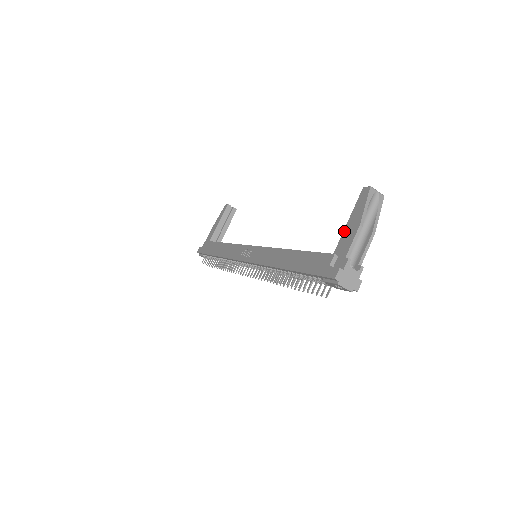
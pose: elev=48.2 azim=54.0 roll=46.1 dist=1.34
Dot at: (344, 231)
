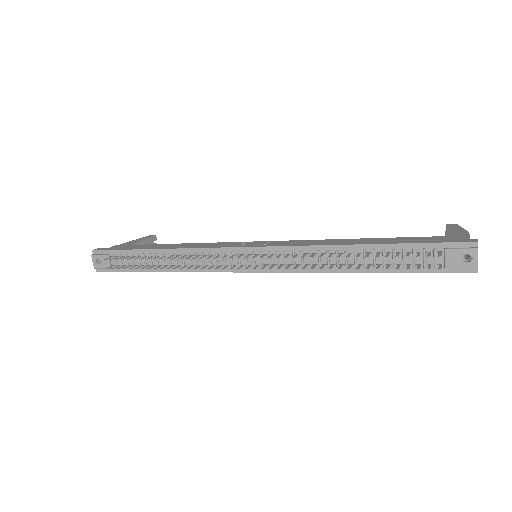
Dot at: (447, 234)
